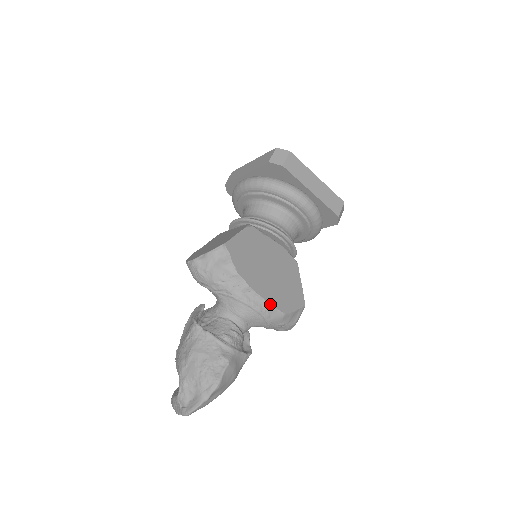
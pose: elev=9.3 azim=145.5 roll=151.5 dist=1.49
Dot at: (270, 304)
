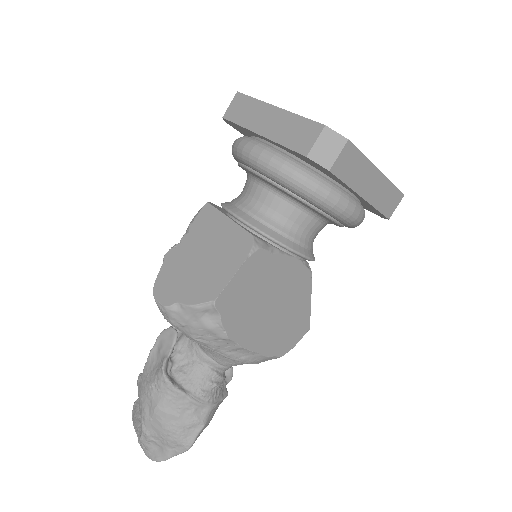
Dot at: (266, 355)
